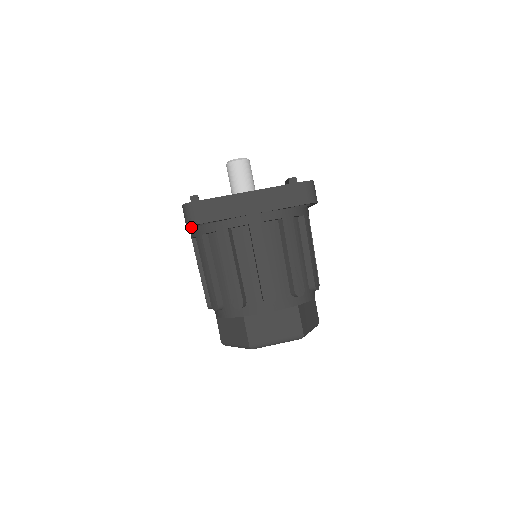
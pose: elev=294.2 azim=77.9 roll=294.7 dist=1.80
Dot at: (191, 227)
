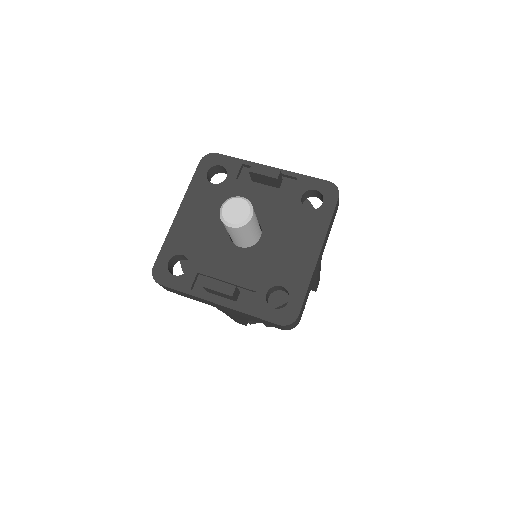
Dot at: occluded
